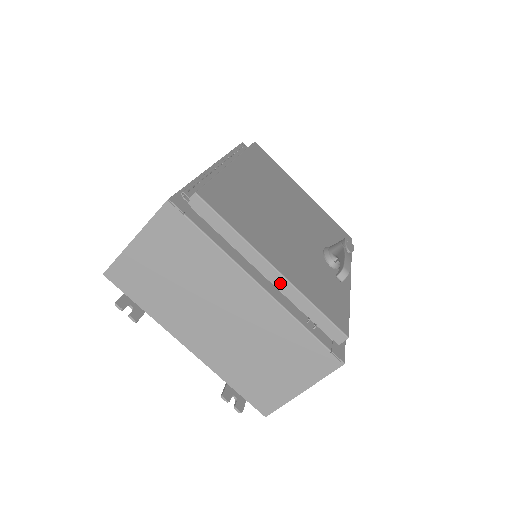
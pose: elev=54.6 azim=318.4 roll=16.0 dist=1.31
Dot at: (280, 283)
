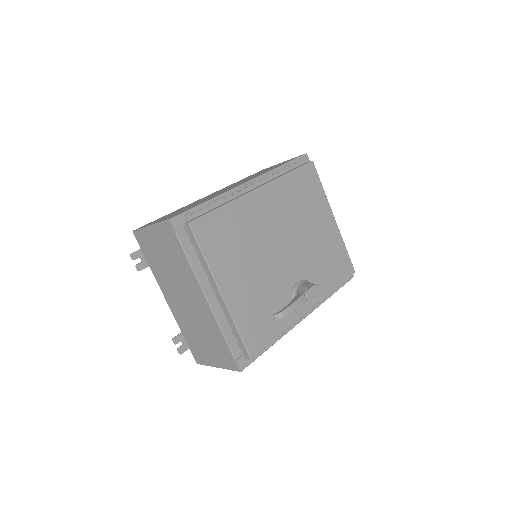
Dot at: (222, 303)
